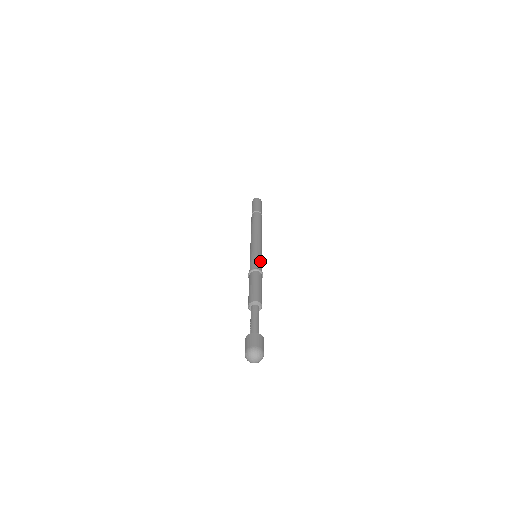
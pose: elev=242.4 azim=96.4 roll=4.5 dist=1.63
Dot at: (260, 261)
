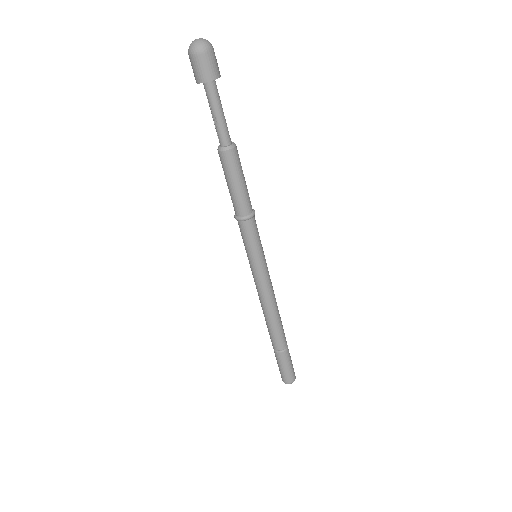
Dot at: occluded
